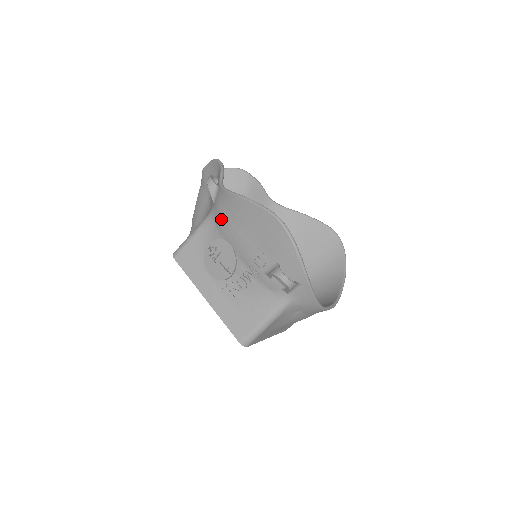
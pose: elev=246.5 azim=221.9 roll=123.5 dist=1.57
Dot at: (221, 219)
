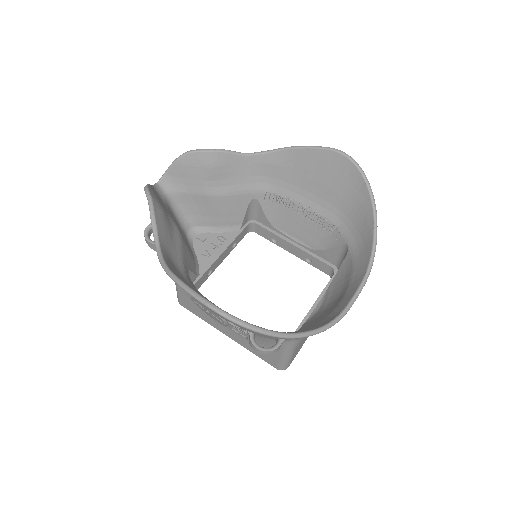
Dot at: occluded
